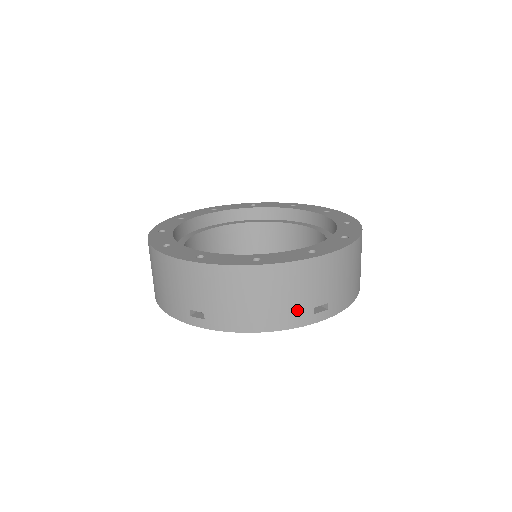
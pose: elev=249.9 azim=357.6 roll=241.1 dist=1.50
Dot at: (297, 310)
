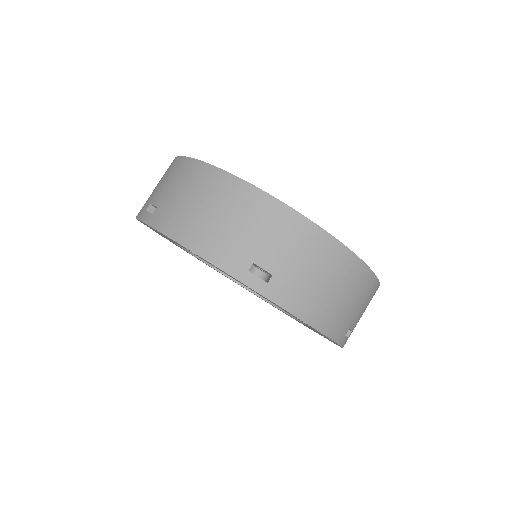
Dot at: (345, 322)
